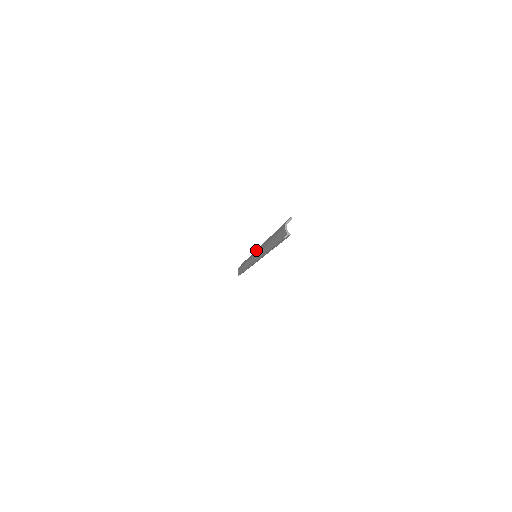
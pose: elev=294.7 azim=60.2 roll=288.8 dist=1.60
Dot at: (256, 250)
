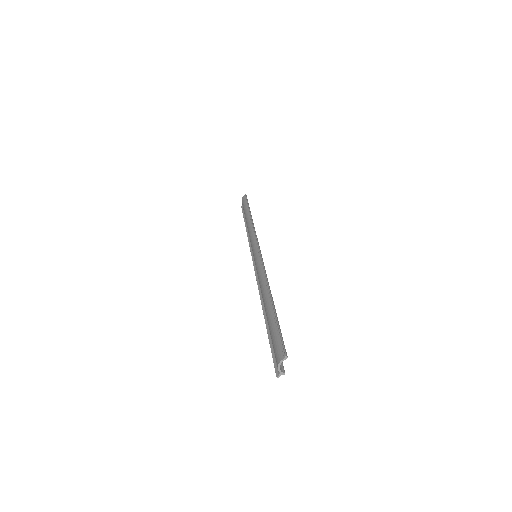
Dot at: (256, 246)
